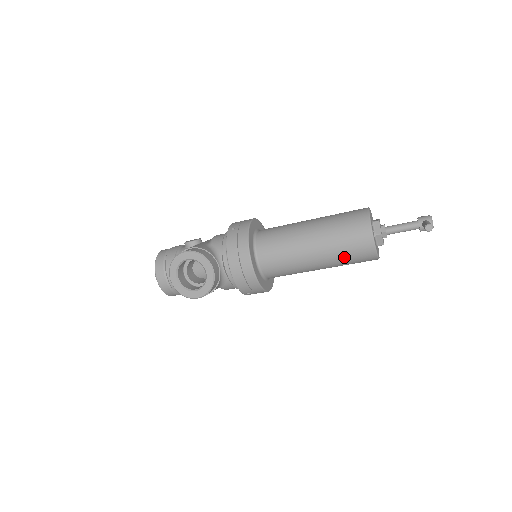
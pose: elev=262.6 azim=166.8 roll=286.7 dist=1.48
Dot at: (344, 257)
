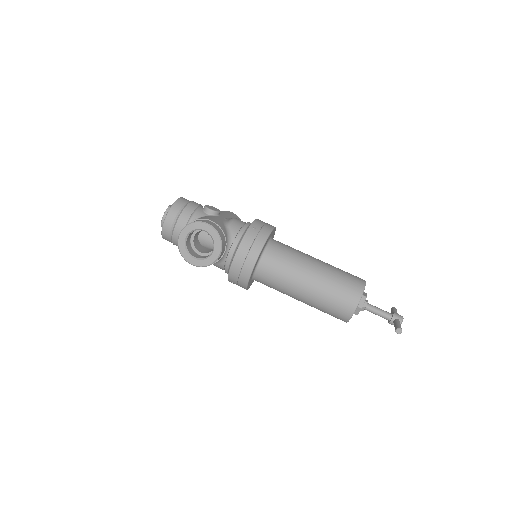
Dot at: (324, 307)
